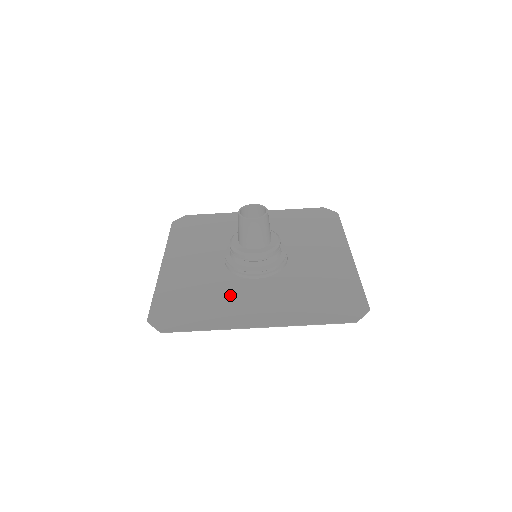
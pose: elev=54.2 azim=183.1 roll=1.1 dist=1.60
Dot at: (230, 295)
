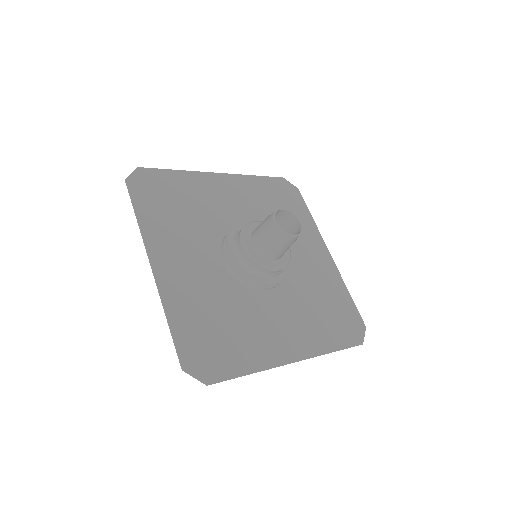
Dot at: (252, 317)
